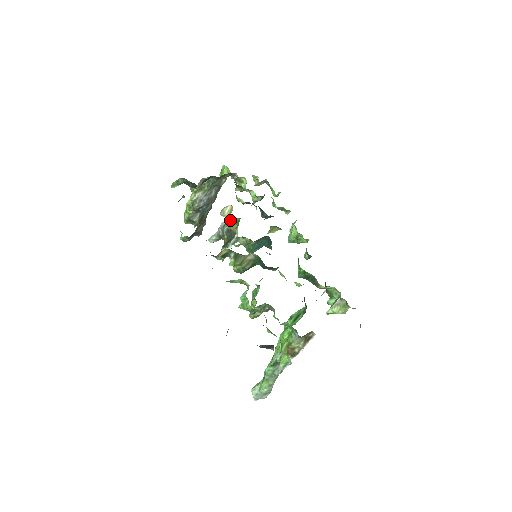
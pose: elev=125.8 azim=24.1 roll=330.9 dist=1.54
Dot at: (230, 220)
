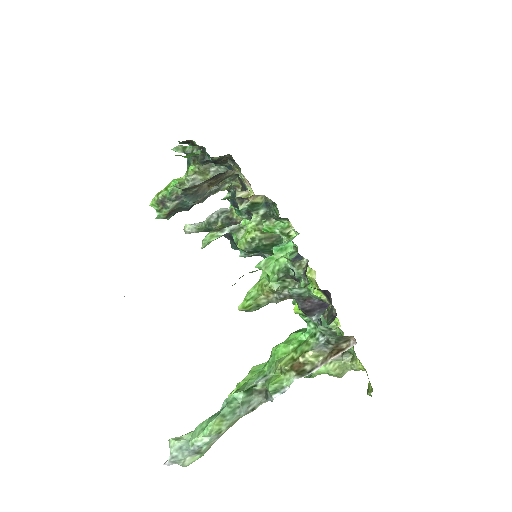
Dot at: occluded
